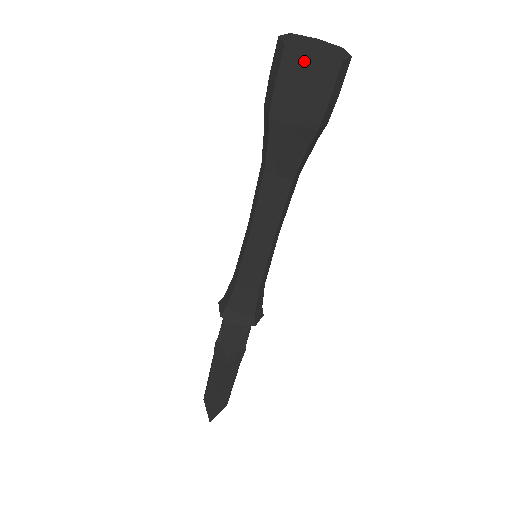
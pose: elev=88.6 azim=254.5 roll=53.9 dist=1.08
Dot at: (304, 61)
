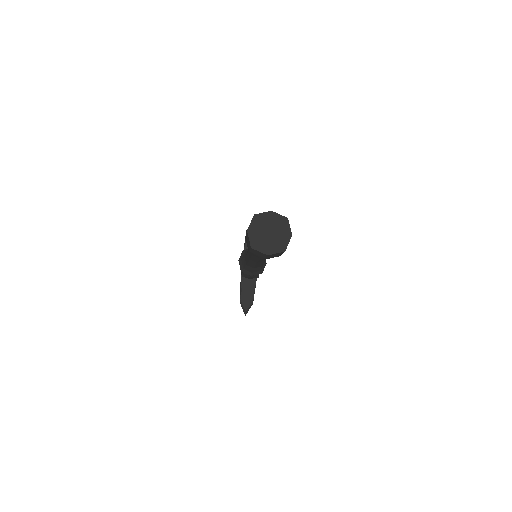
Dot at: (263, 254)
